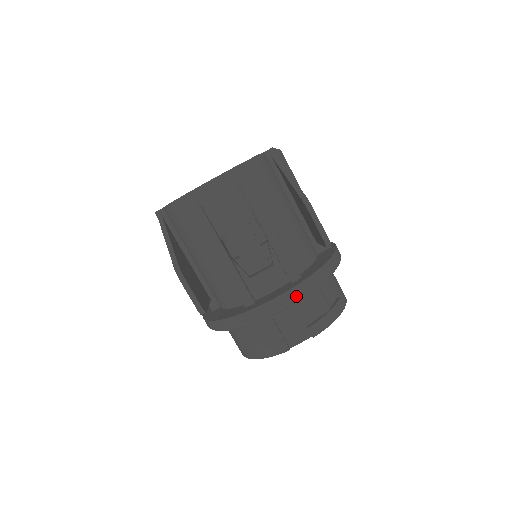
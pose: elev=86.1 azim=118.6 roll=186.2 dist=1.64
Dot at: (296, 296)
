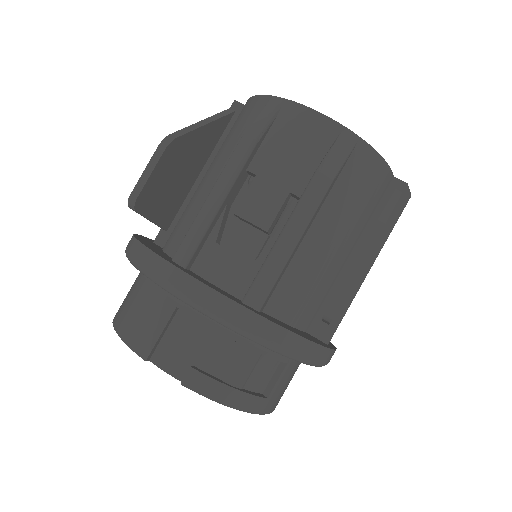
Dot at: (224, 313)
